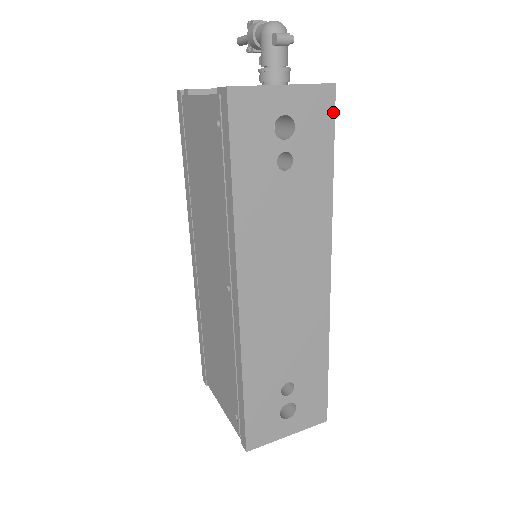
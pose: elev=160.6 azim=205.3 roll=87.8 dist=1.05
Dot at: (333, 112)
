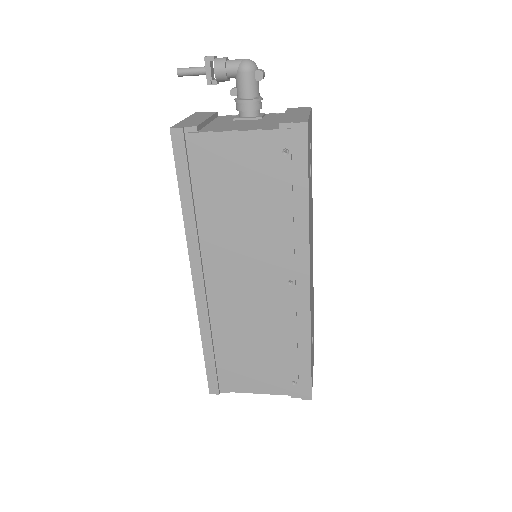
Dot at: (311, 128)
